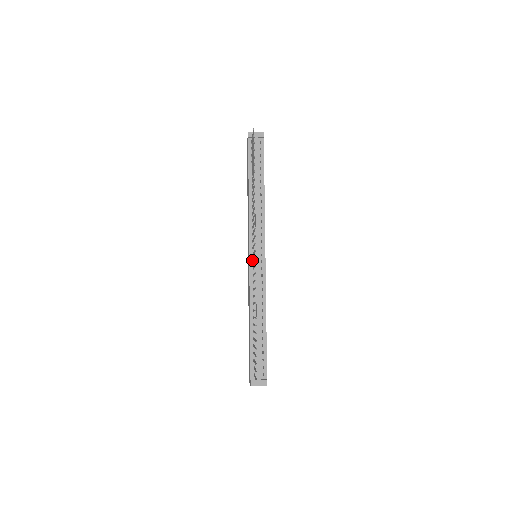
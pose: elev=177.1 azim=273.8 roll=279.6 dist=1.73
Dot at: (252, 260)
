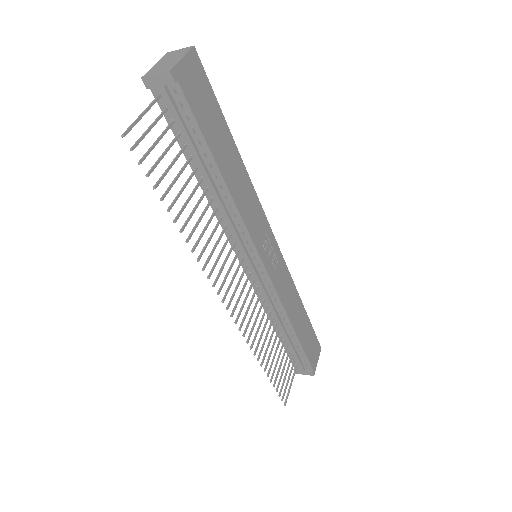
Dot at: (248, 271)
